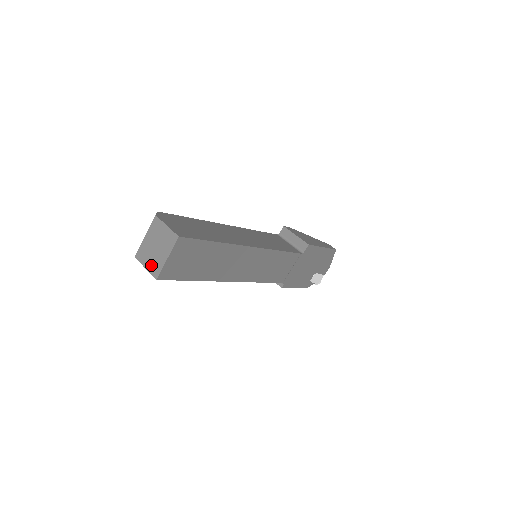
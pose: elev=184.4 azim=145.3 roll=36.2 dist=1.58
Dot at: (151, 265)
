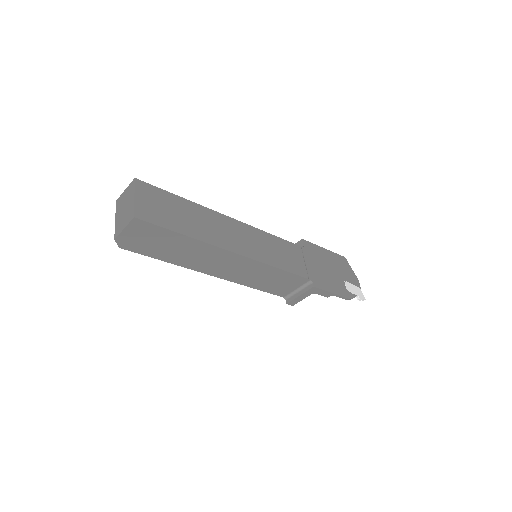
Dot at: (126, 220)
